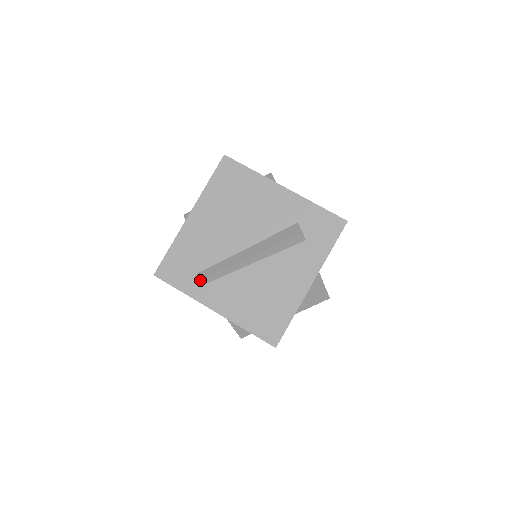
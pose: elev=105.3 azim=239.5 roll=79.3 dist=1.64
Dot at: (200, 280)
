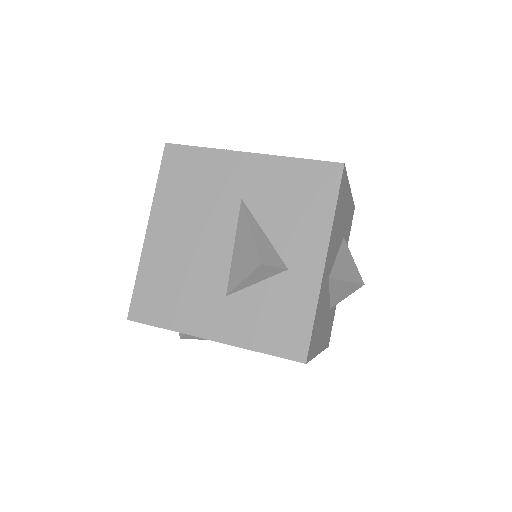
Dot at: occluded
